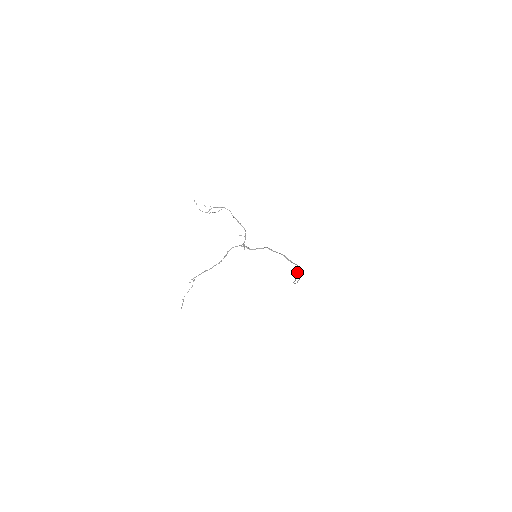
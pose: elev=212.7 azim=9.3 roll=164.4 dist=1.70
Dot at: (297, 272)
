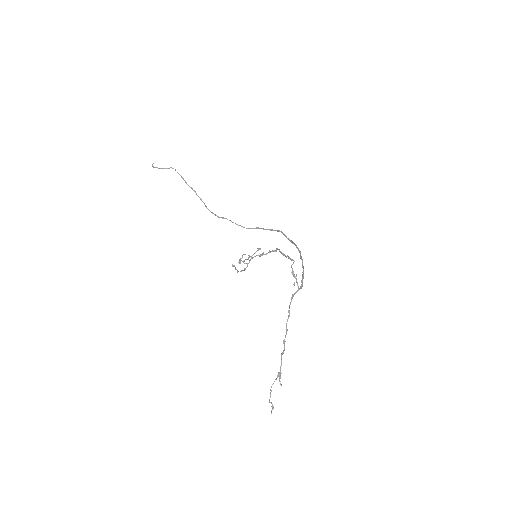
Dot at: (265, 229)
